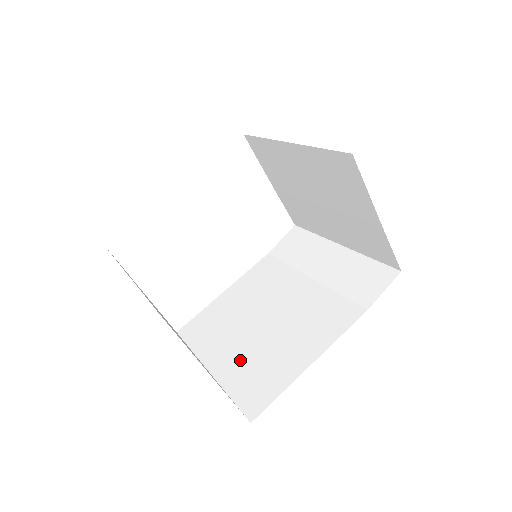
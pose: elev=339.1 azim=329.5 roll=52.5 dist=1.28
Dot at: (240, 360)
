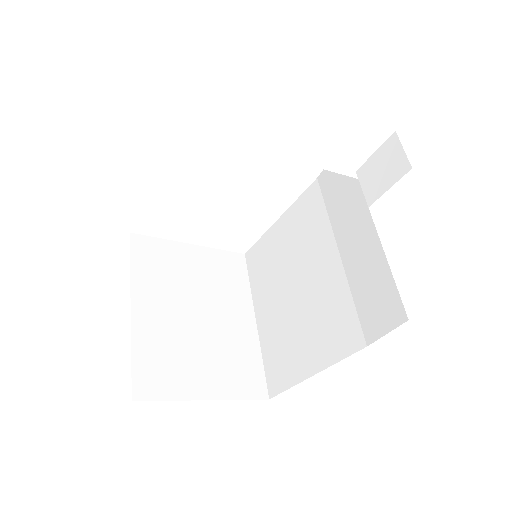
Dot at: (273, 327)
